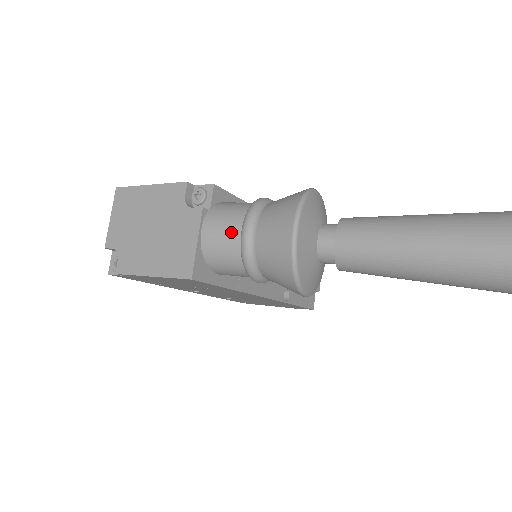
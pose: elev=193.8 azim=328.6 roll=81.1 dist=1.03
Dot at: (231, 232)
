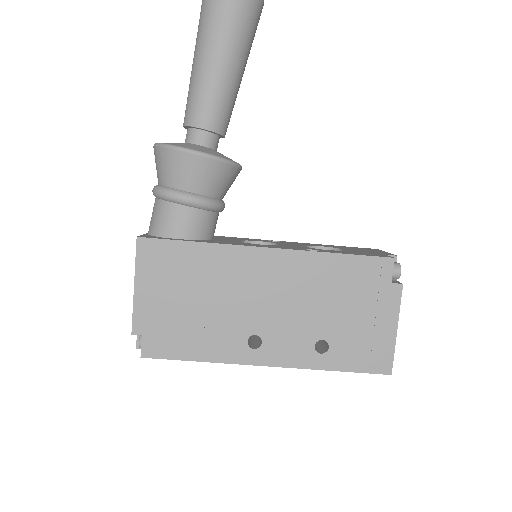
Dot at: occluded
